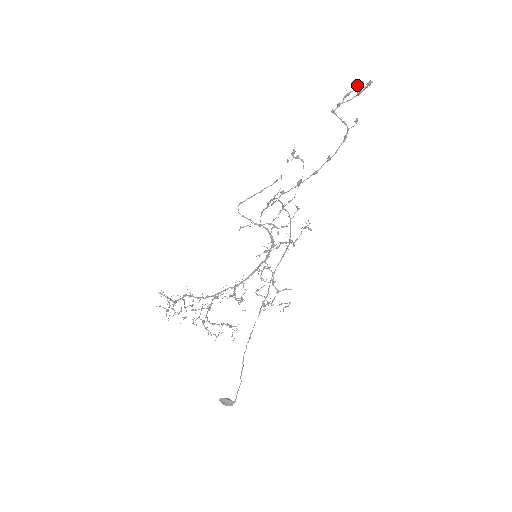
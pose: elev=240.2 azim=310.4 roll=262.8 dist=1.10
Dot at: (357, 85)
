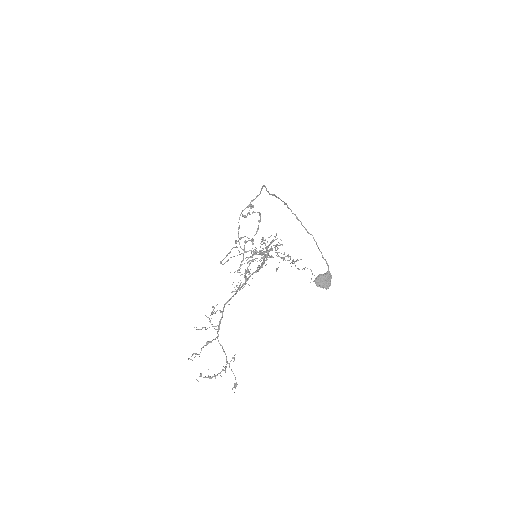
Dot at: (247, 214)
